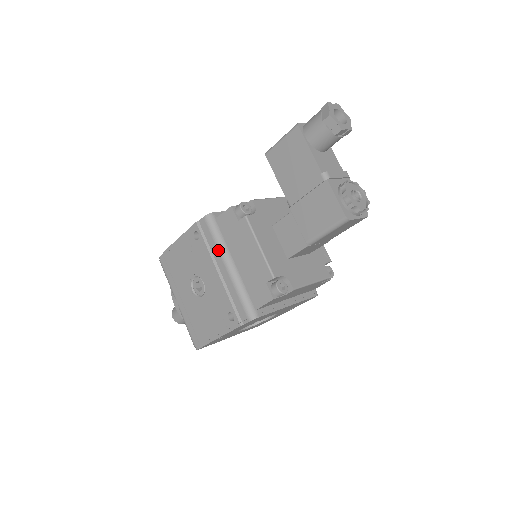
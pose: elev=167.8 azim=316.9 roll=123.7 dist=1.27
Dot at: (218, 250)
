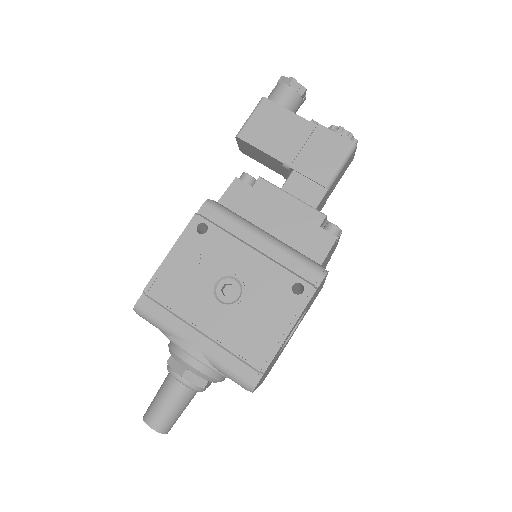
Dot at: (242, 226)
